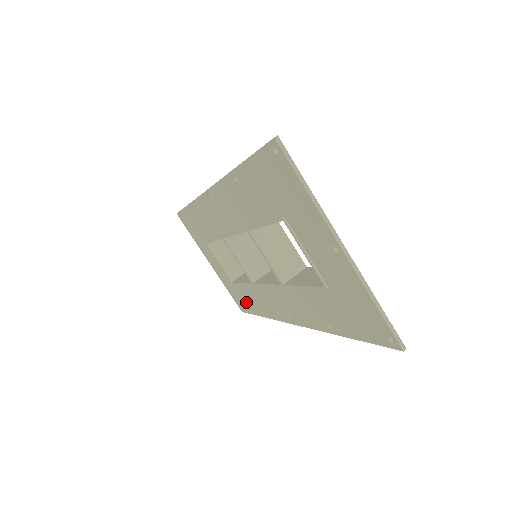
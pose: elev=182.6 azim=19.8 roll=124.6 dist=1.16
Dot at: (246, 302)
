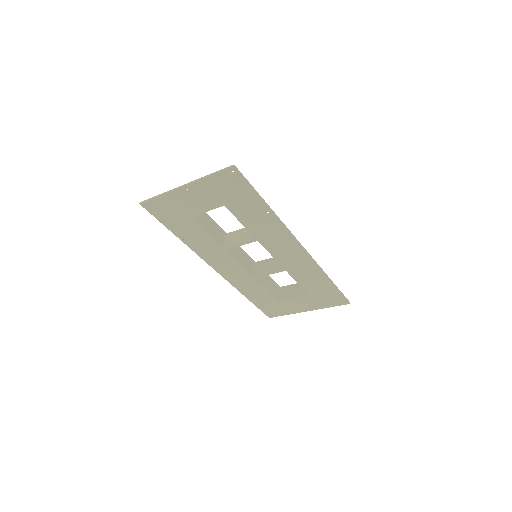
Dot at: (325, 290)
